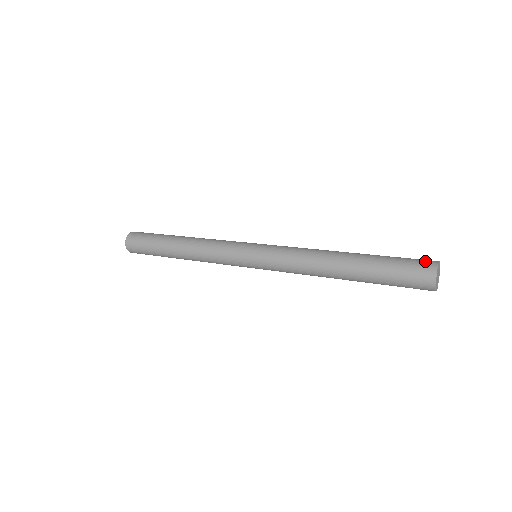
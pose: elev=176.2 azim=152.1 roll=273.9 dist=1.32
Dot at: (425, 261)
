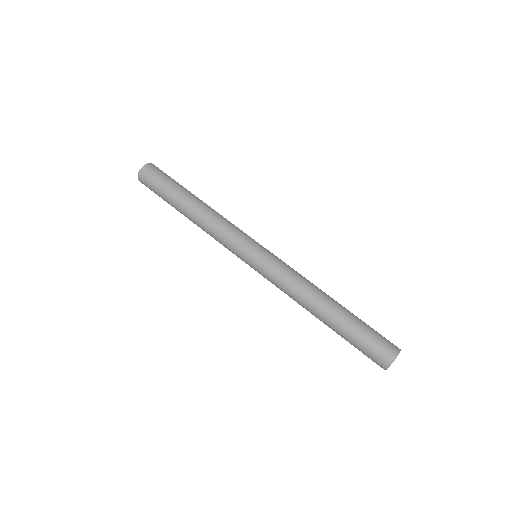
Dot at: occluded
